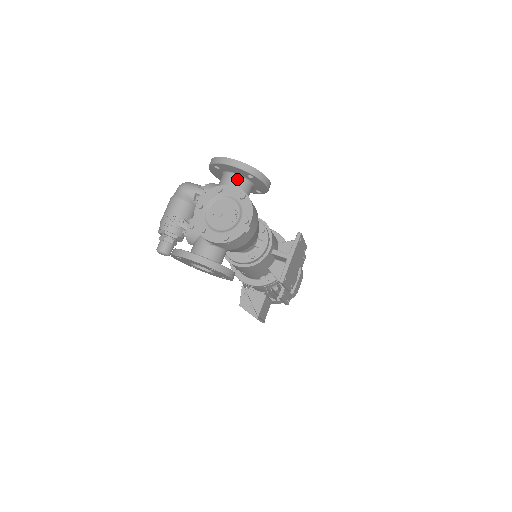
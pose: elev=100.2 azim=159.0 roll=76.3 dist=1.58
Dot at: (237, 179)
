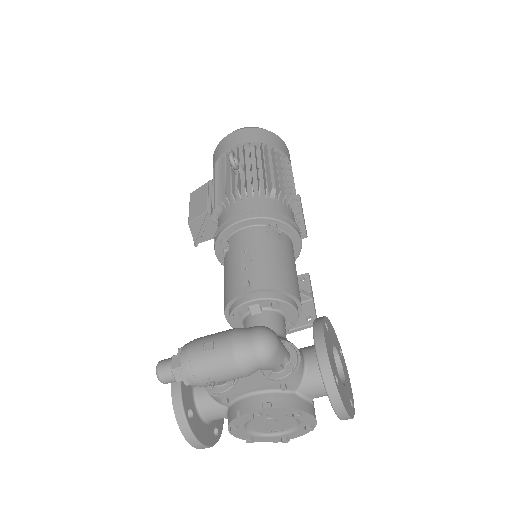
Dot at: occluded
